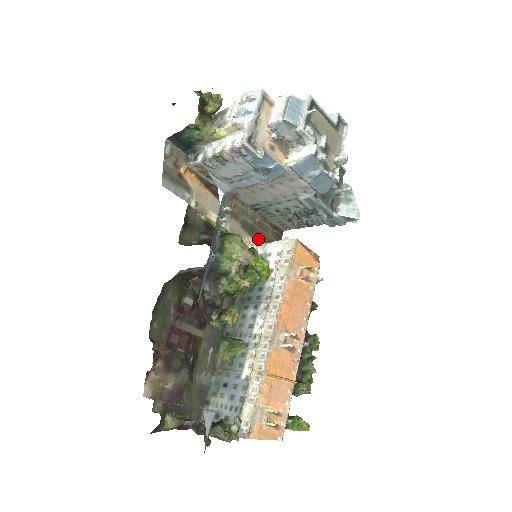
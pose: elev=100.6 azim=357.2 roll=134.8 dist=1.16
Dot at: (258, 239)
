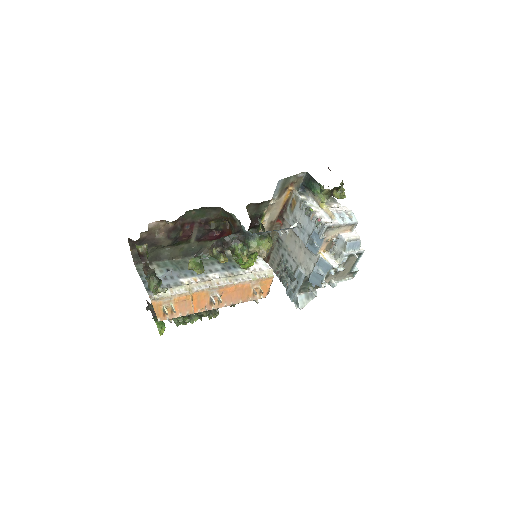
Dot at: occluded
